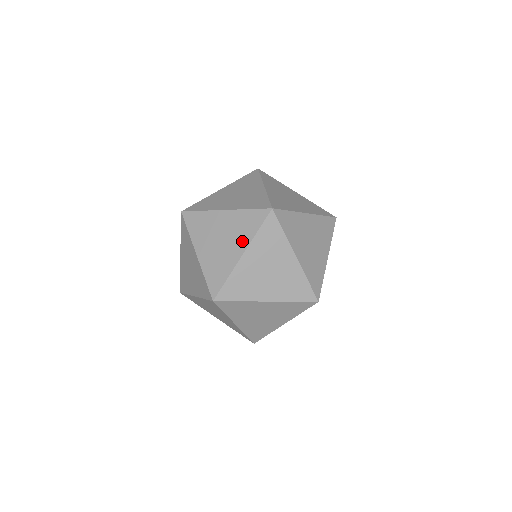
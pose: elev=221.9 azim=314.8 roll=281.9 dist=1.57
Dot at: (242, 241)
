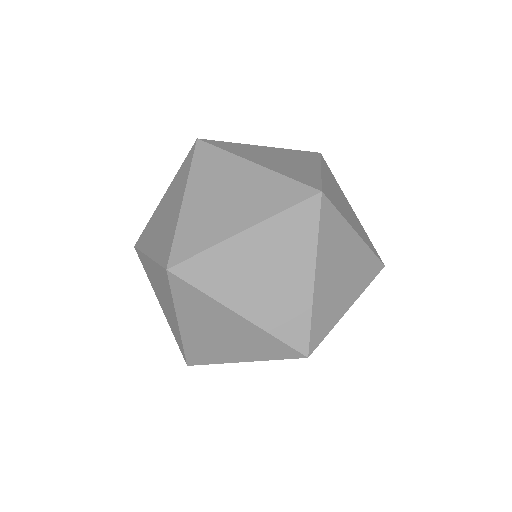
Dot at: (170, 305)
